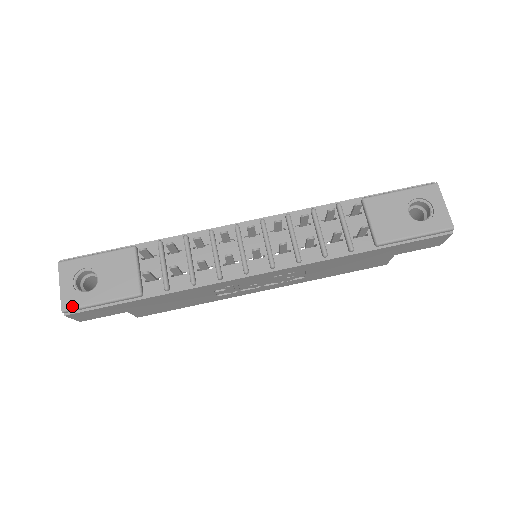
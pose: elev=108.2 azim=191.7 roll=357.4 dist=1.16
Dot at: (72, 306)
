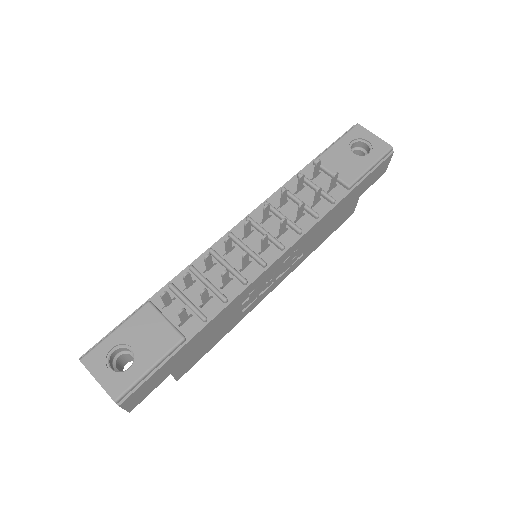
Dot at: (122, 390)
